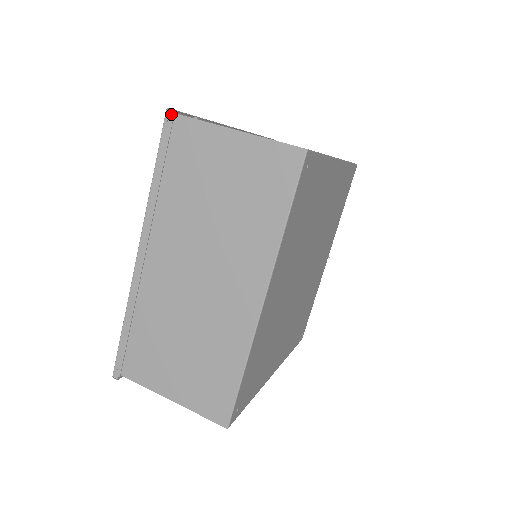
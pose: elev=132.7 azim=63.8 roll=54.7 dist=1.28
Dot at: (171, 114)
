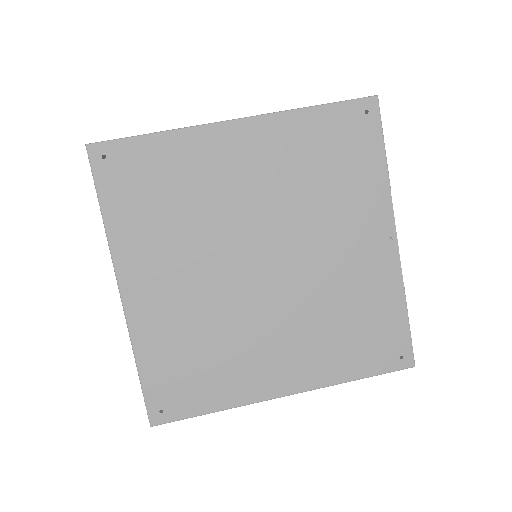
Dot at: occluded
